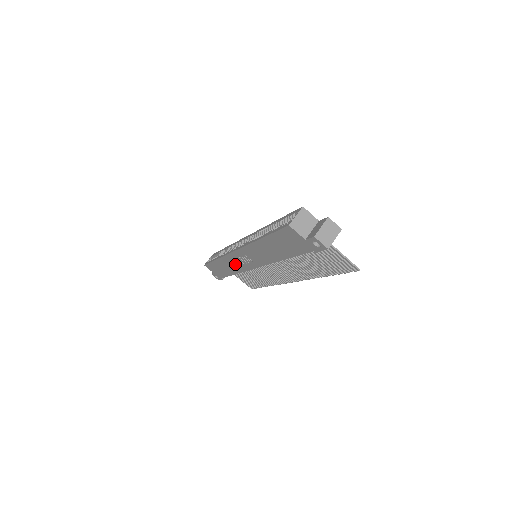
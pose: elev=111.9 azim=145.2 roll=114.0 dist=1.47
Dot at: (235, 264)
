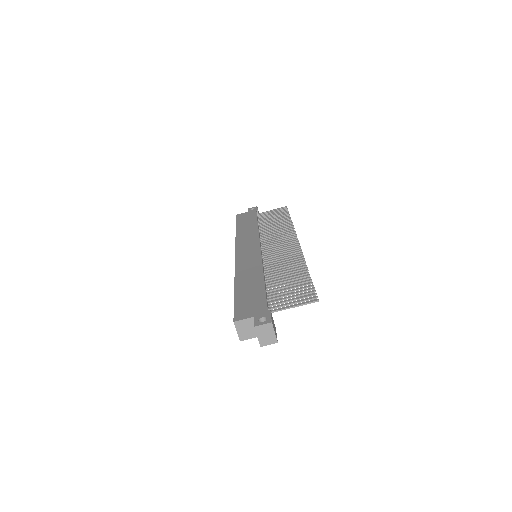
Dot at: occluded
